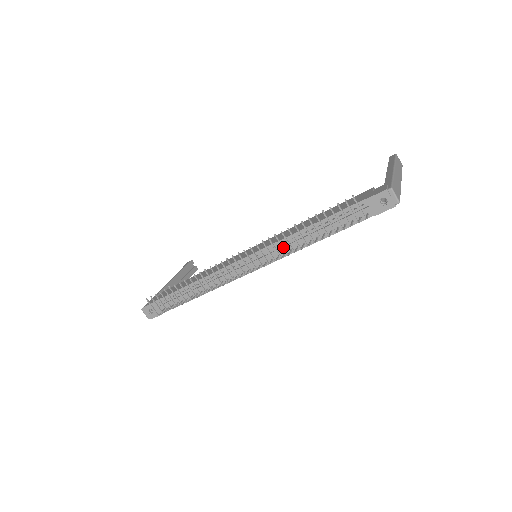
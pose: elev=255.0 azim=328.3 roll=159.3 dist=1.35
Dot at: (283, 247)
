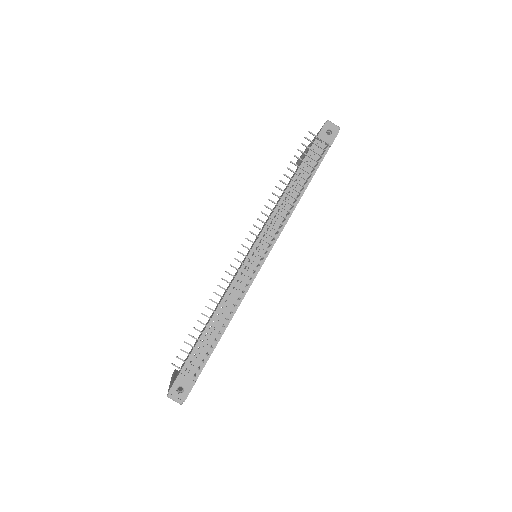
Dot at: (281, 206)
